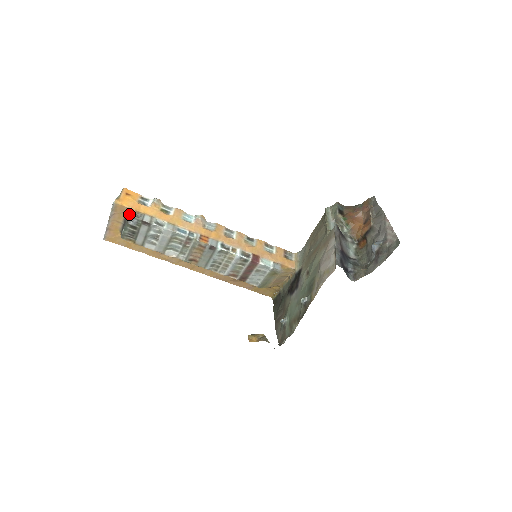
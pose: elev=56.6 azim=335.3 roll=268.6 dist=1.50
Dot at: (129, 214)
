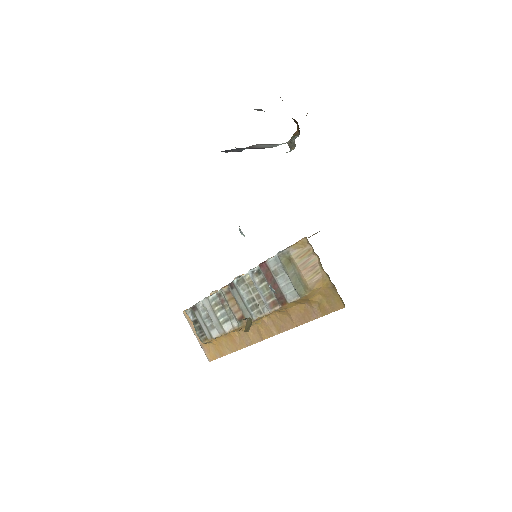
Dot at: (185, 310)
